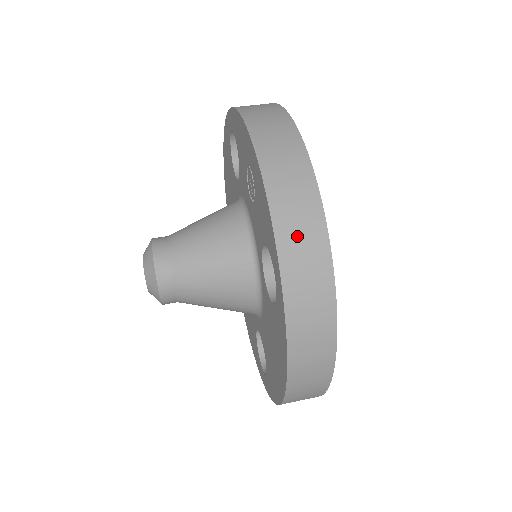
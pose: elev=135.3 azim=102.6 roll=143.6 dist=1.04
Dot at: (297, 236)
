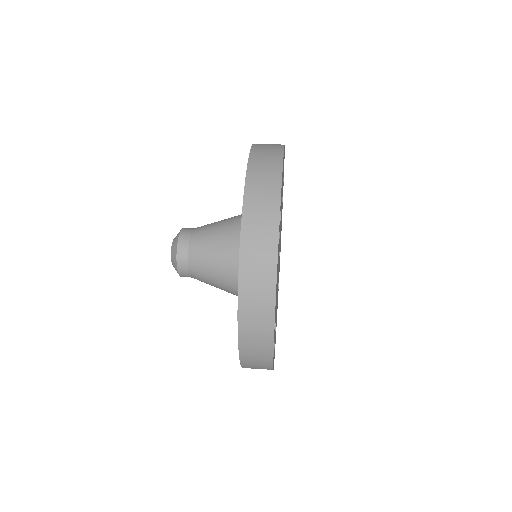
Dot at: (261, 175)
